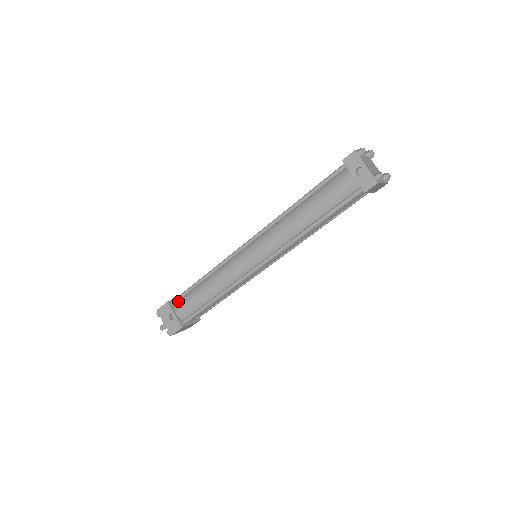
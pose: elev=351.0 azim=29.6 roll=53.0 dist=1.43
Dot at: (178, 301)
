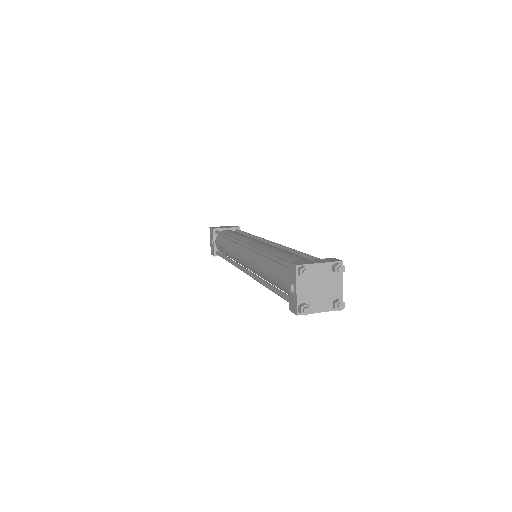
Dot at: occluded
